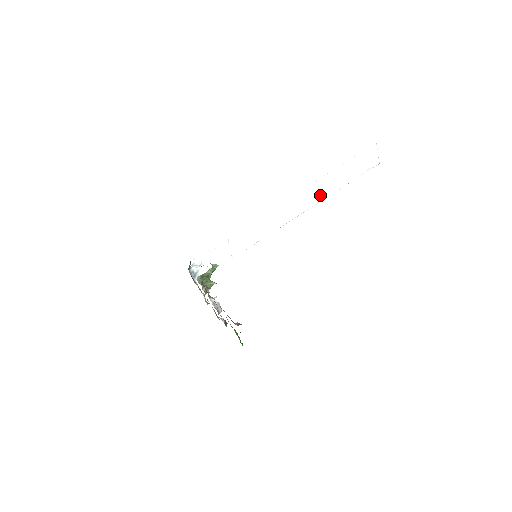
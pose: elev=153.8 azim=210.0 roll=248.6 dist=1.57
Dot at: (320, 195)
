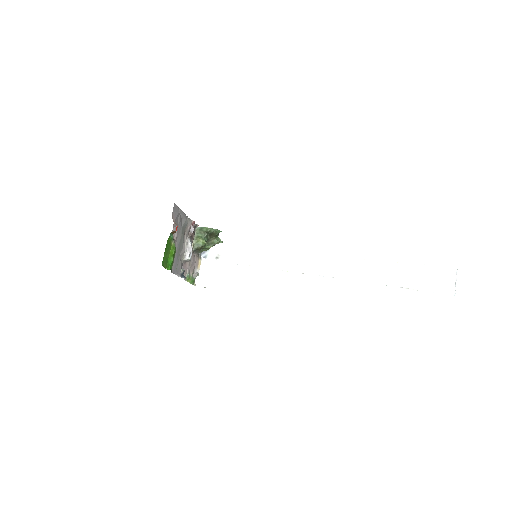
Dot at: (363, 275)
